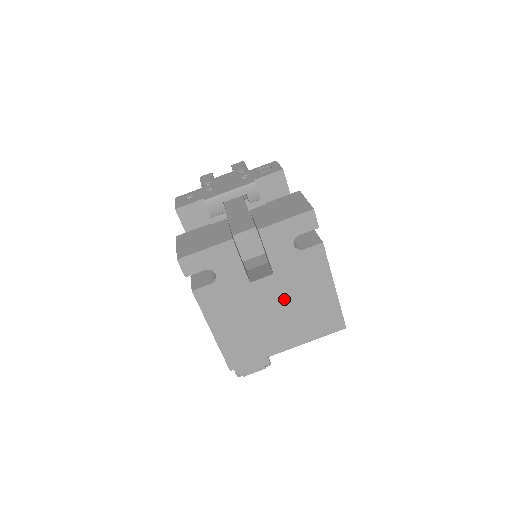
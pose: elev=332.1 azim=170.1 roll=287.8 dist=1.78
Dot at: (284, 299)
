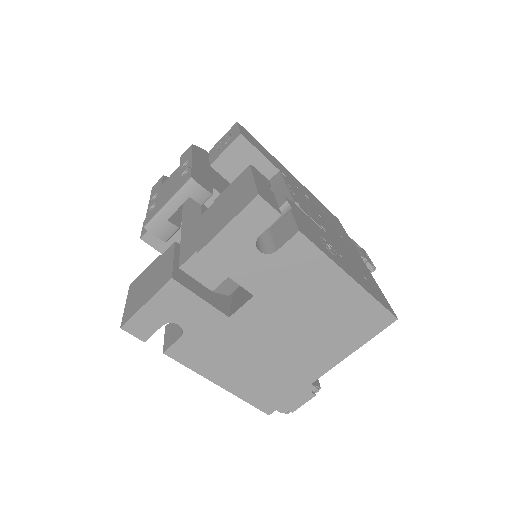
Dot at: (287, 318)
